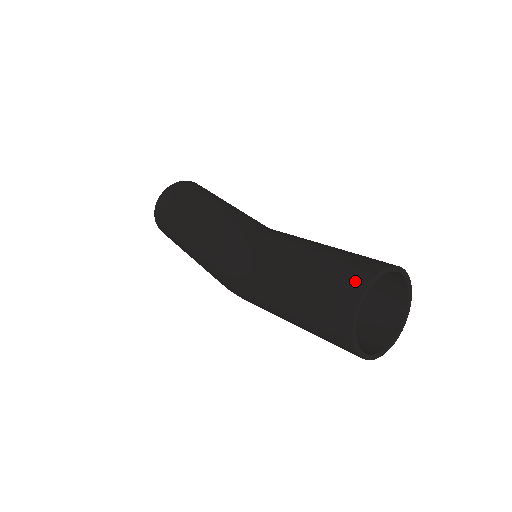
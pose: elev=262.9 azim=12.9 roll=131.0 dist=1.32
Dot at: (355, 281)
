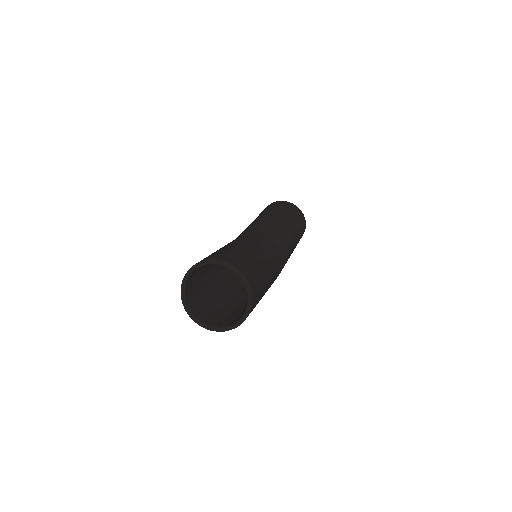
Dot at: occluded
